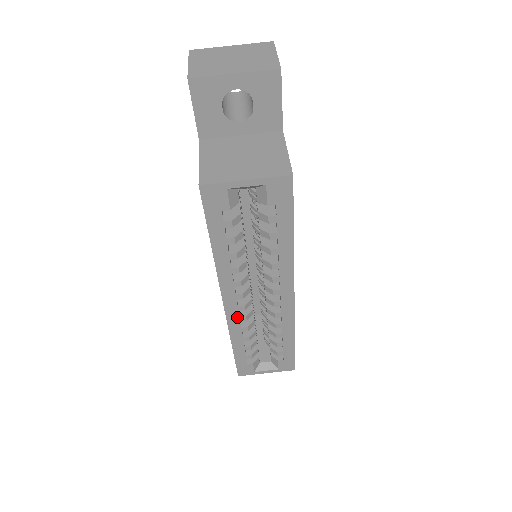
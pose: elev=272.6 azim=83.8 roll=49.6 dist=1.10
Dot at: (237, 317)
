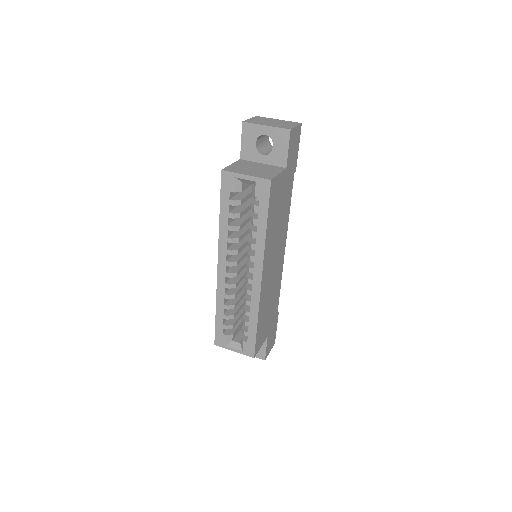
Dot at: (224, 282)
